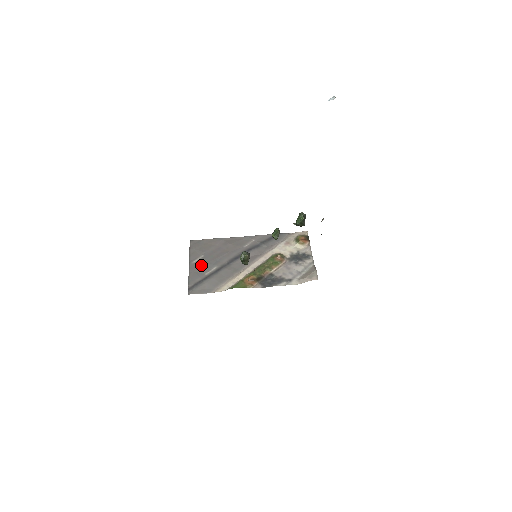
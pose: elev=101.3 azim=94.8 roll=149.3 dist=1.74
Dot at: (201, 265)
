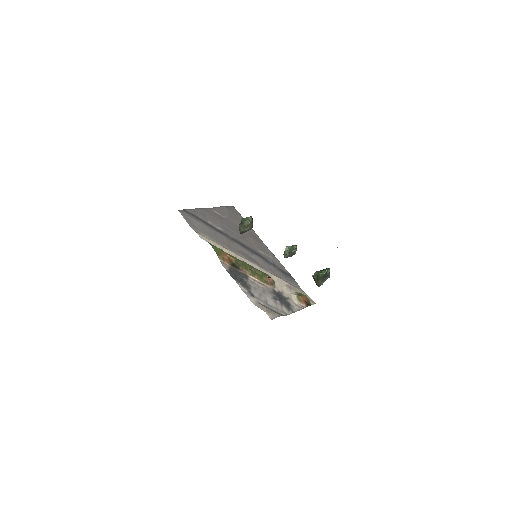
Dot at: (215, 217)
